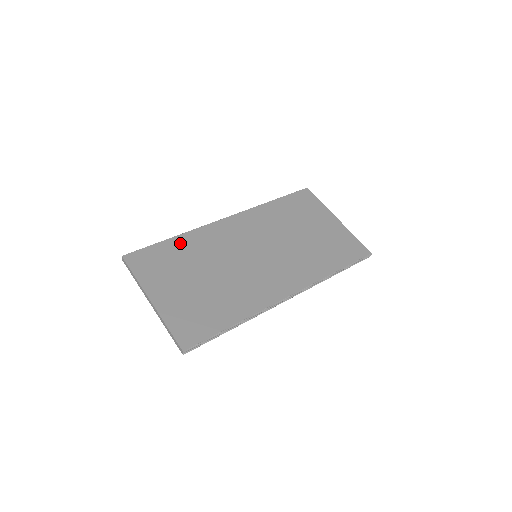
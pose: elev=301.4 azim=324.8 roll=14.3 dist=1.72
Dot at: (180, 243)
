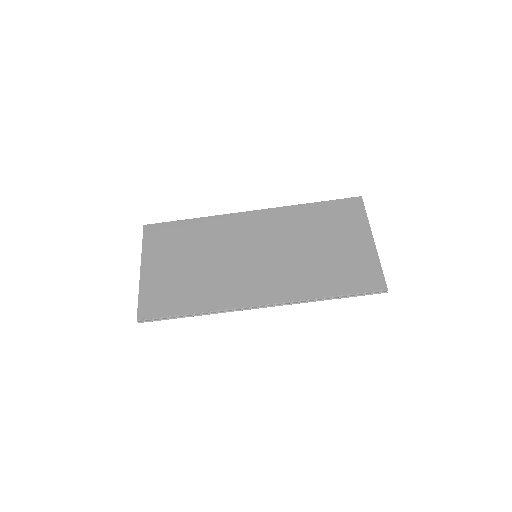
Dot at: (195, 225)
